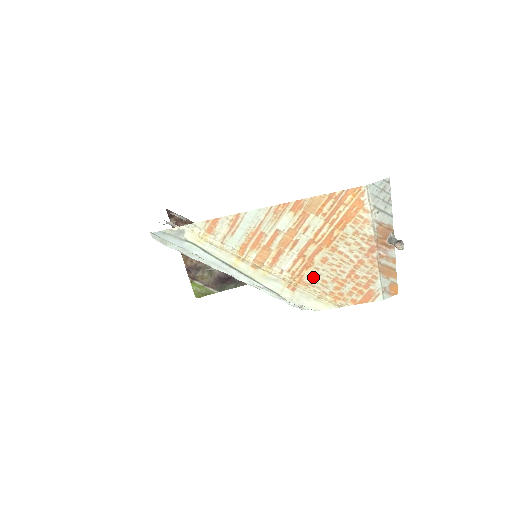
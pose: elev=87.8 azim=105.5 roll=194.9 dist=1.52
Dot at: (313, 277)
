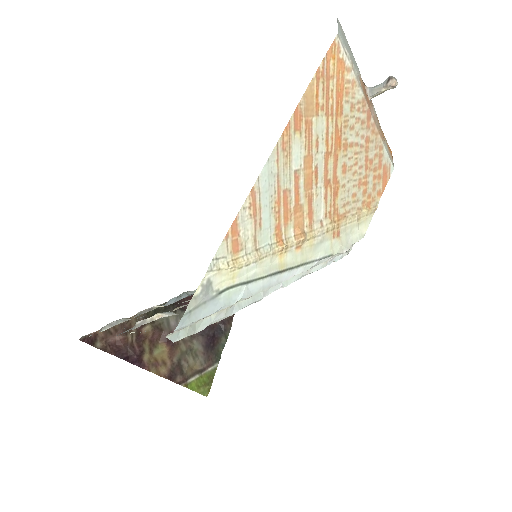
Dot at: (344, 200)
